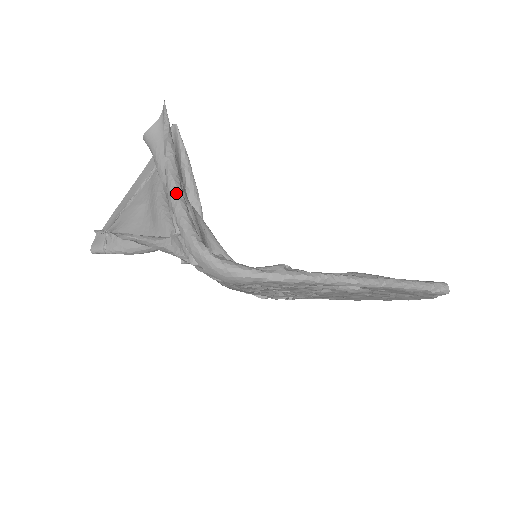
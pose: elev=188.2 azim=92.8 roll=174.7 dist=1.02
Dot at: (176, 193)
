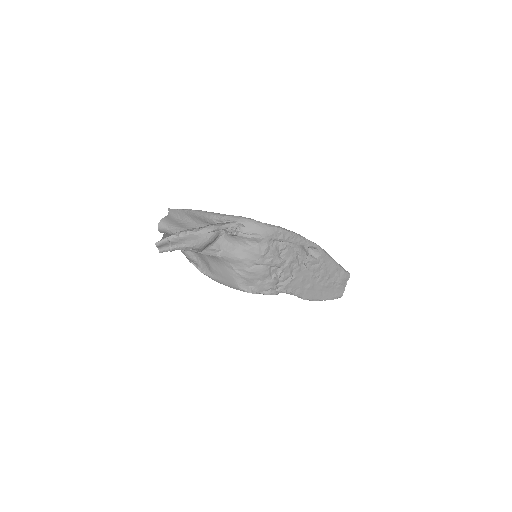
Dot at: (213, 212)
